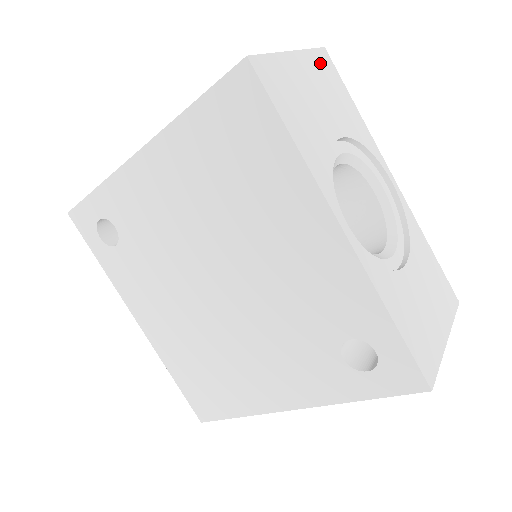
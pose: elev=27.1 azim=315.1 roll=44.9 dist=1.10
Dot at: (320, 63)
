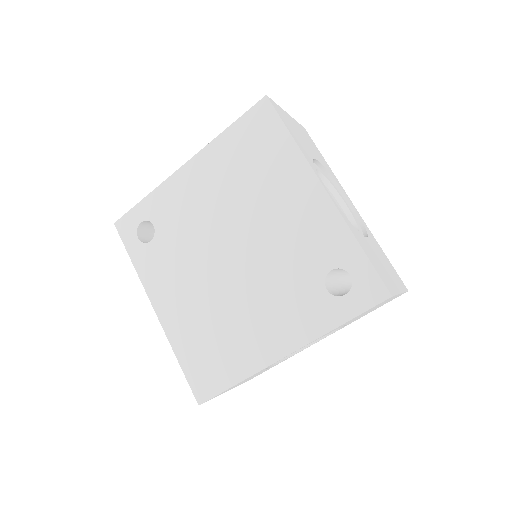
Dot at: (303, 130)
